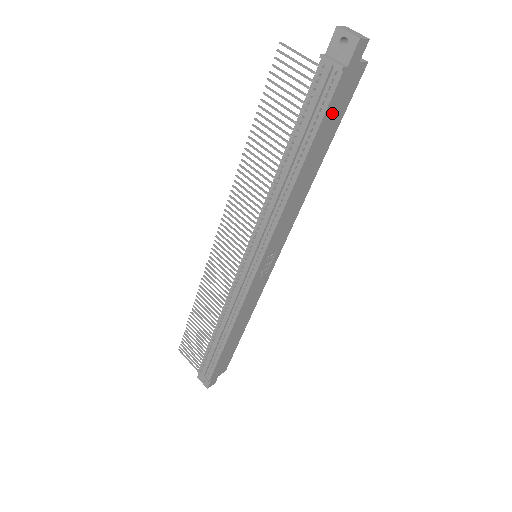
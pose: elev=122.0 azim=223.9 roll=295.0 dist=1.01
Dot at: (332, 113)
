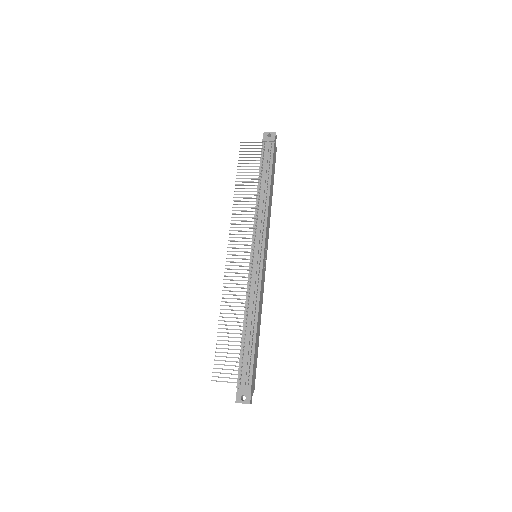
Dot at: (273, 163)
